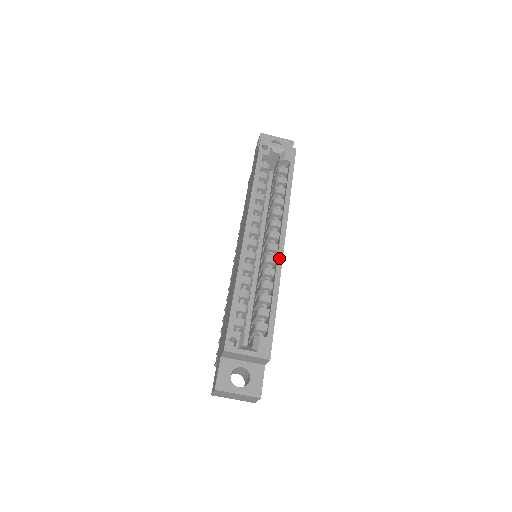
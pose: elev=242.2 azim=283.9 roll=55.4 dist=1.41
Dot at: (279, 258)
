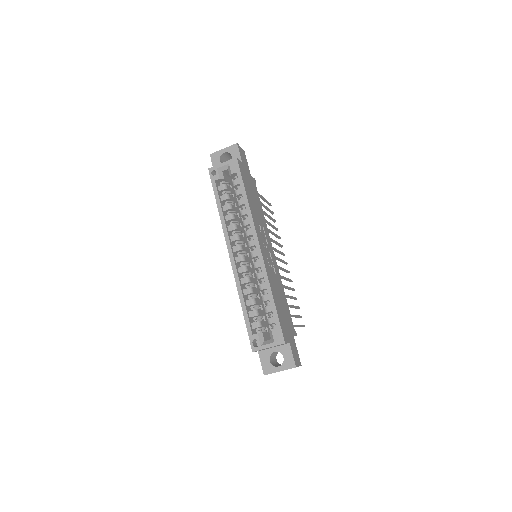
Dot at: (261, 262)
